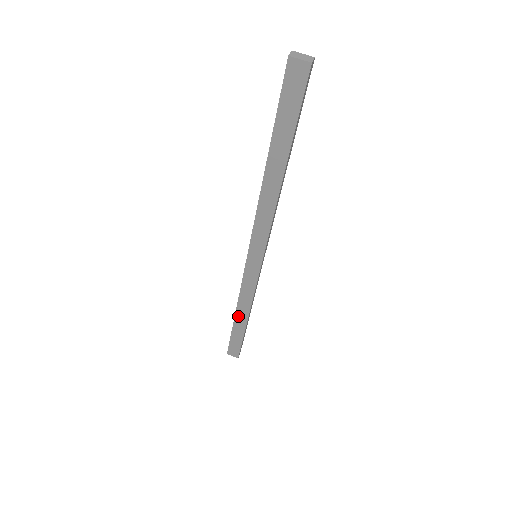
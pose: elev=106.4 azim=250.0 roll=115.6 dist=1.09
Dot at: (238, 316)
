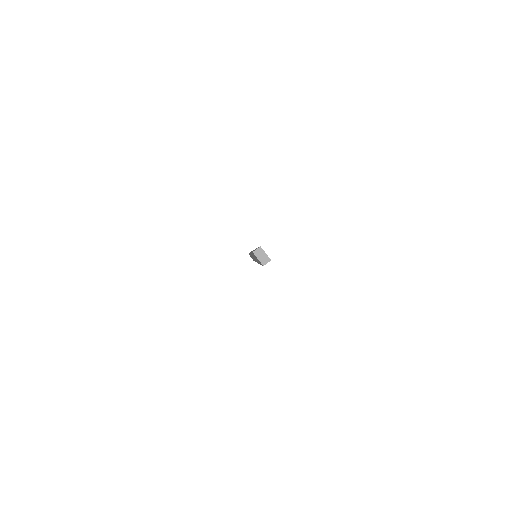
Dot at: occluded
